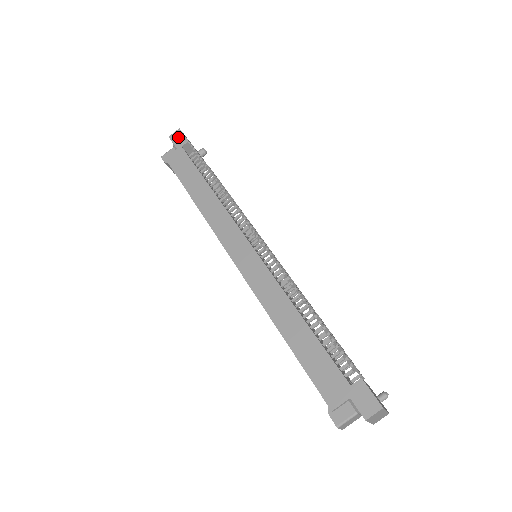
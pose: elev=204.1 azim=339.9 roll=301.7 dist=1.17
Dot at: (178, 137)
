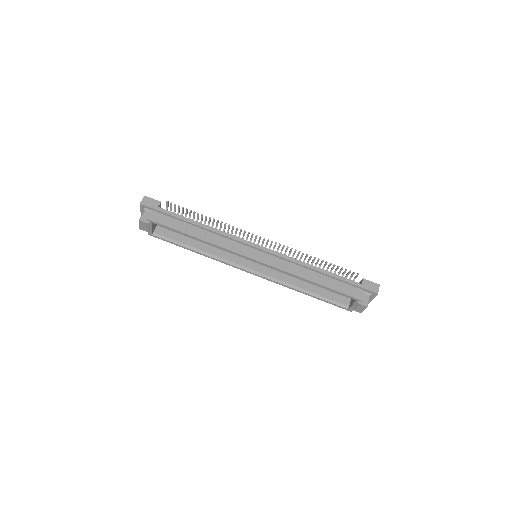
Dot at: (149, 201)
